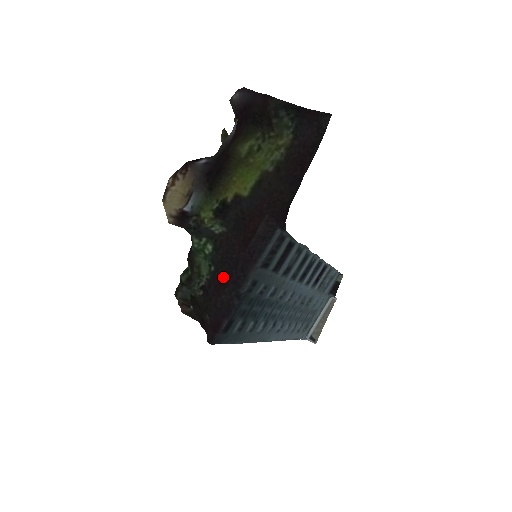
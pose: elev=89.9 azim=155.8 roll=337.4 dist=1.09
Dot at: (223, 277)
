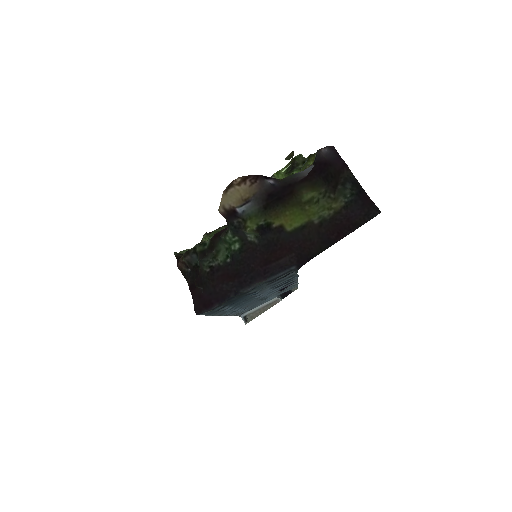
Dot at: (234, 273)
